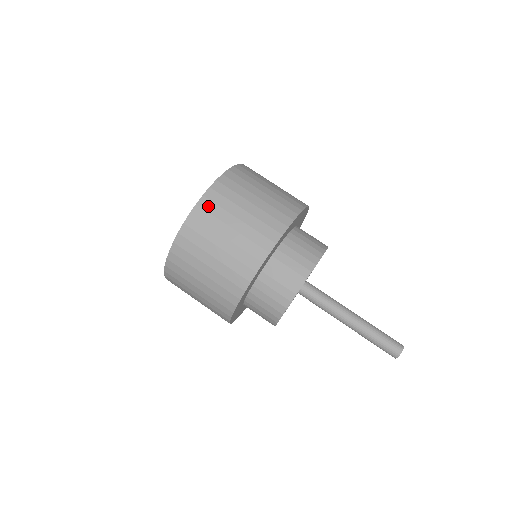
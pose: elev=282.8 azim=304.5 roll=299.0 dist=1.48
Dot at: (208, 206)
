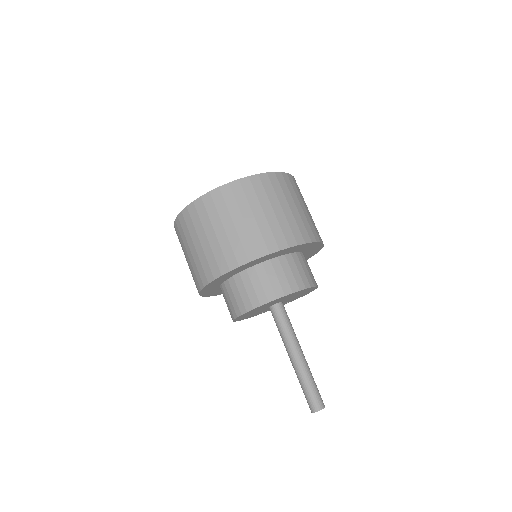
Dot at: (193, 213)
